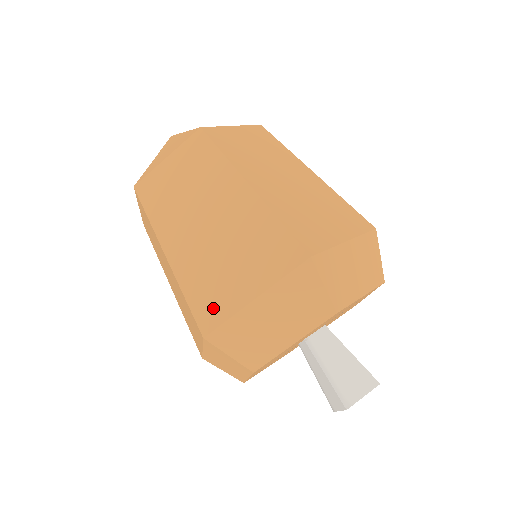
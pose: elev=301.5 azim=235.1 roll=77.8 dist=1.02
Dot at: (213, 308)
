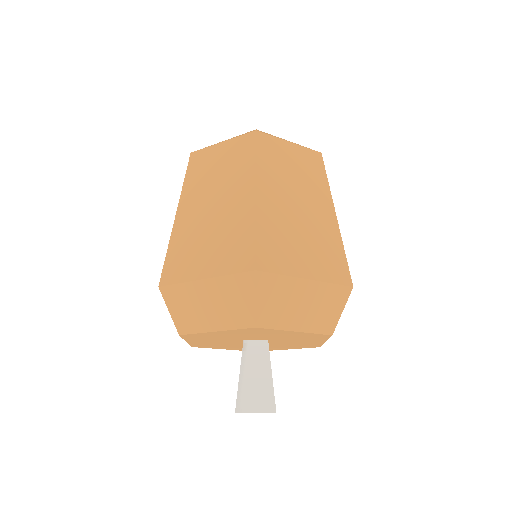
Dot at: (177, 269)
